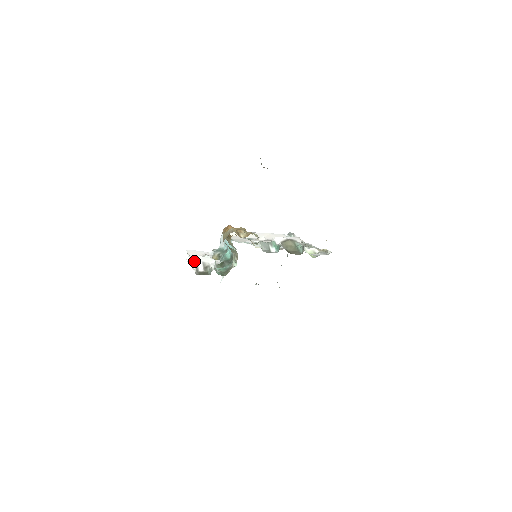
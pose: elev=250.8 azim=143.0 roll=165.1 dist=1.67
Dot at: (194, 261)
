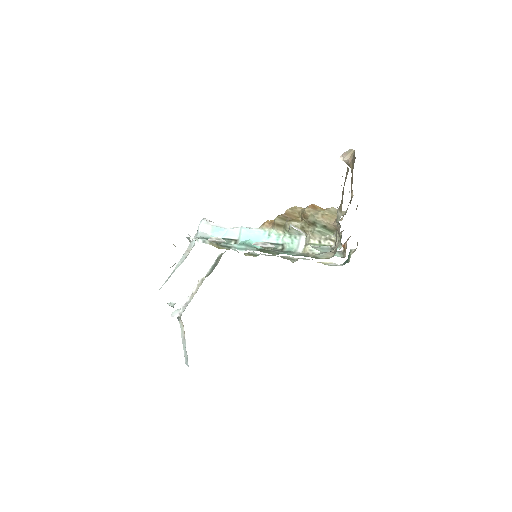
Dot at: (302, 232)
